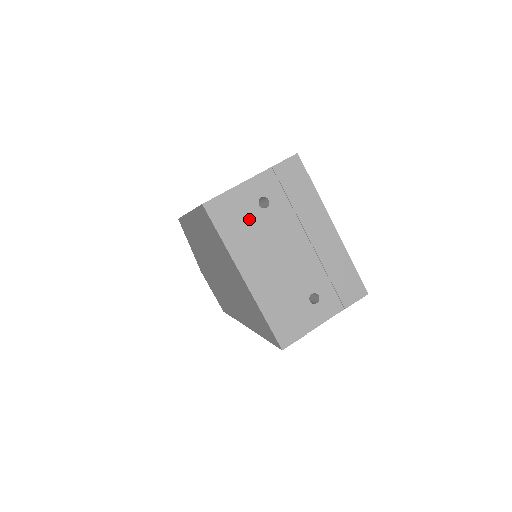
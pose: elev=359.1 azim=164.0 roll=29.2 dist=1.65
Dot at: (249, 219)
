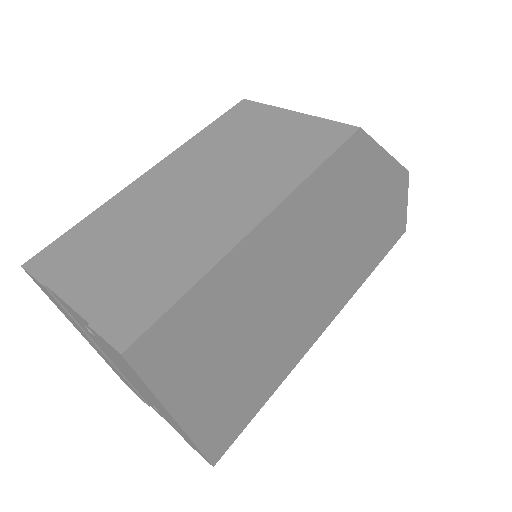
Dot at: (77, 320)
